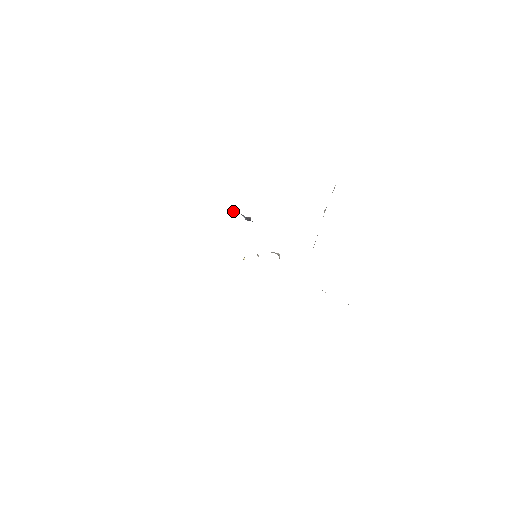
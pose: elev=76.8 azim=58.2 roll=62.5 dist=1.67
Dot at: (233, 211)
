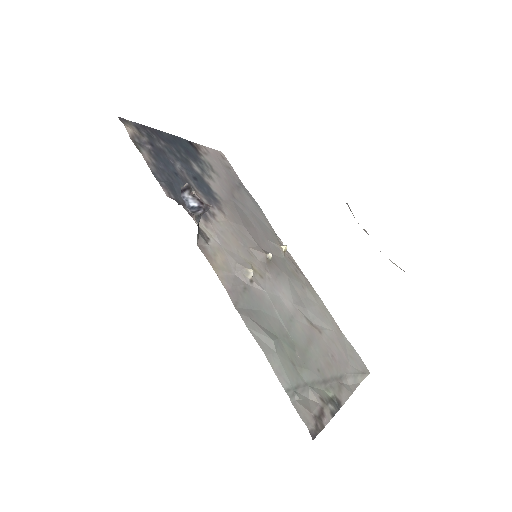
Dot at: occluded
